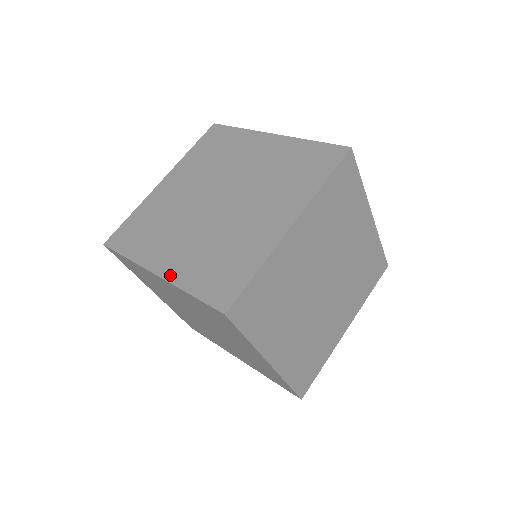
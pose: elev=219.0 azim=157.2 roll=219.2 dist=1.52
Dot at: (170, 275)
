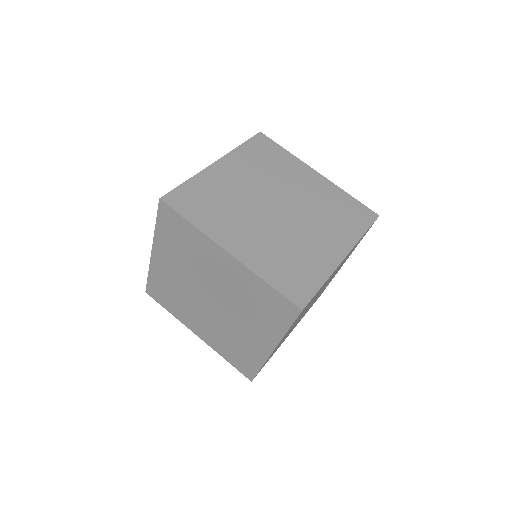
Dot at: (245, 259)
